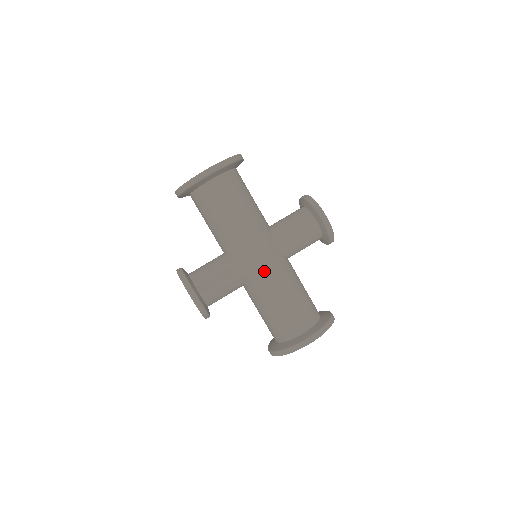
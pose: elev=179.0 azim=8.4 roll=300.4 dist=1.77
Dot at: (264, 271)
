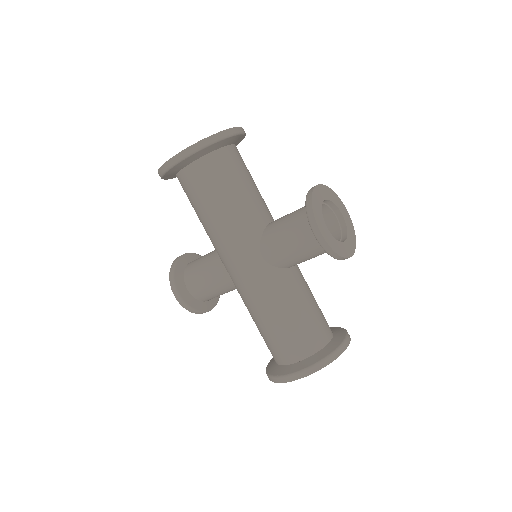
Dot at: (245, 285)
